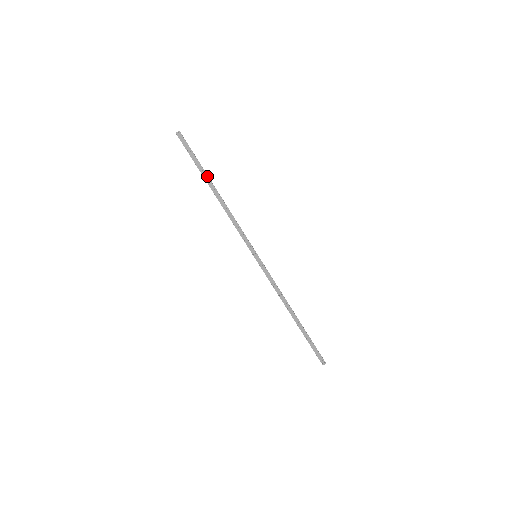
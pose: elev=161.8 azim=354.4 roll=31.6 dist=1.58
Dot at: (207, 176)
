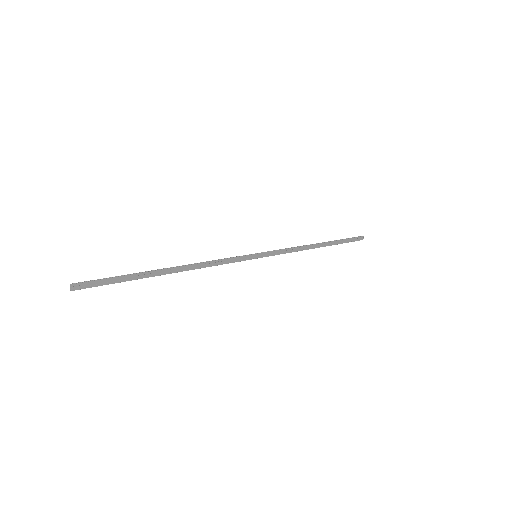
Dot at: (149, 273)
